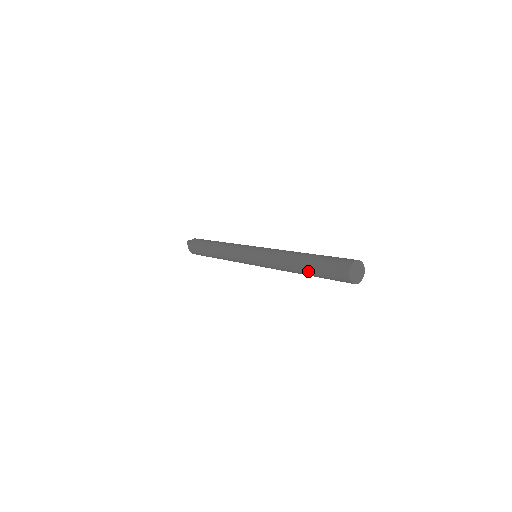
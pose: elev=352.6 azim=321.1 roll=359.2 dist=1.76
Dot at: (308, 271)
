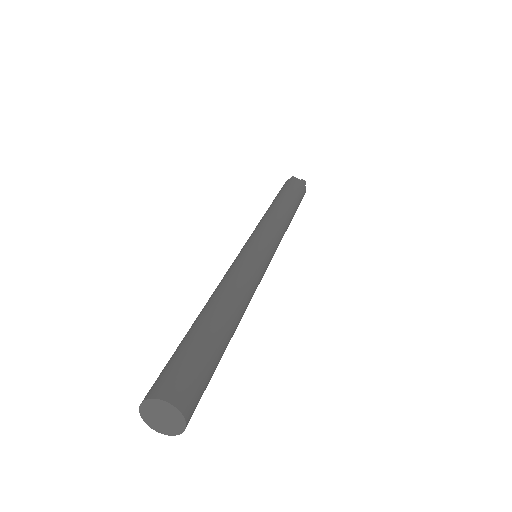
Dot at: occluded
